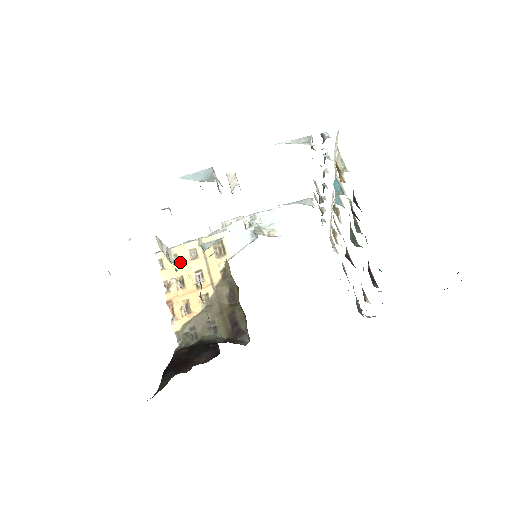
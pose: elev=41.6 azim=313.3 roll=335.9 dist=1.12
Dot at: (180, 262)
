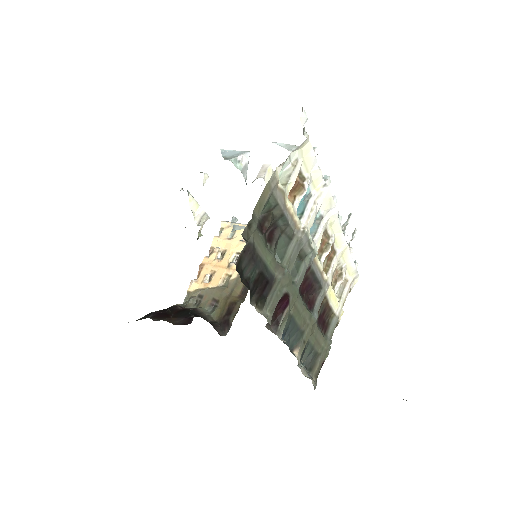
Dot at: (233, 238)
